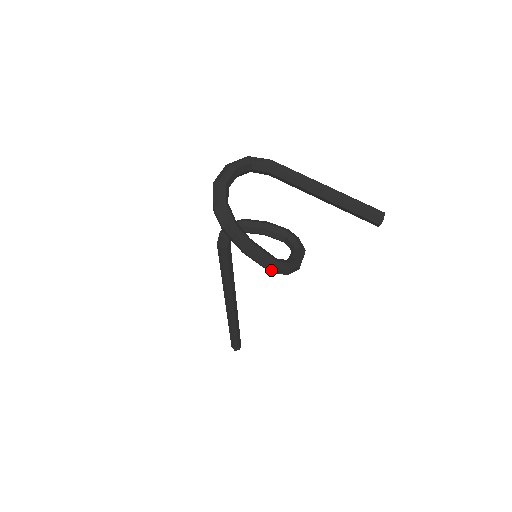
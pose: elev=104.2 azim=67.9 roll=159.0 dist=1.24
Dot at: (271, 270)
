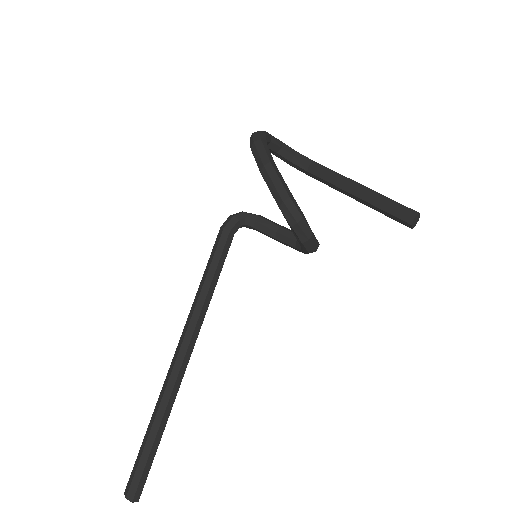
Dot at: (283, 197)
